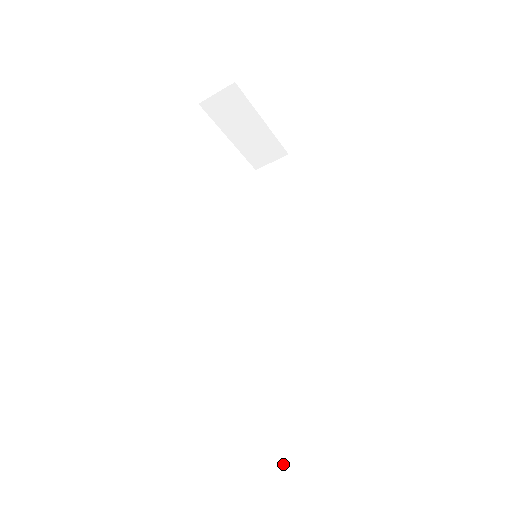
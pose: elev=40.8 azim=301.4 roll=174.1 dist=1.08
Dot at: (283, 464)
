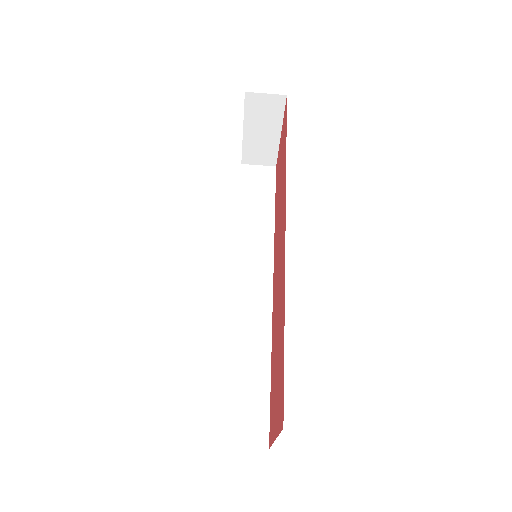
Dot at: (222, 436)
